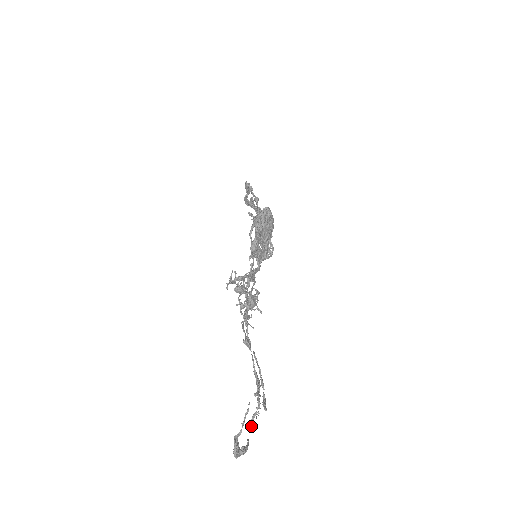
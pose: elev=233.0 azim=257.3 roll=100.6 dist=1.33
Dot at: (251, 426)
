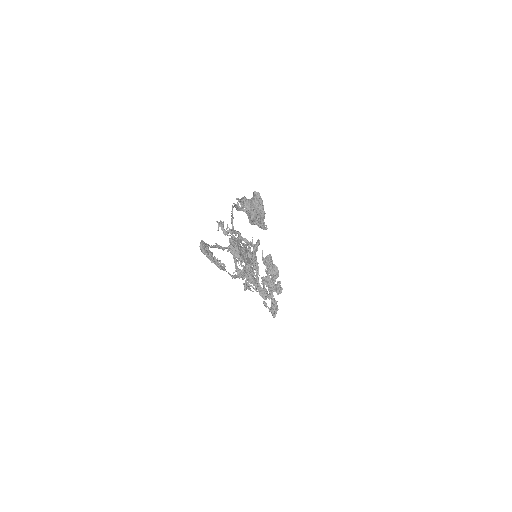
Dot at: (232, 275)
